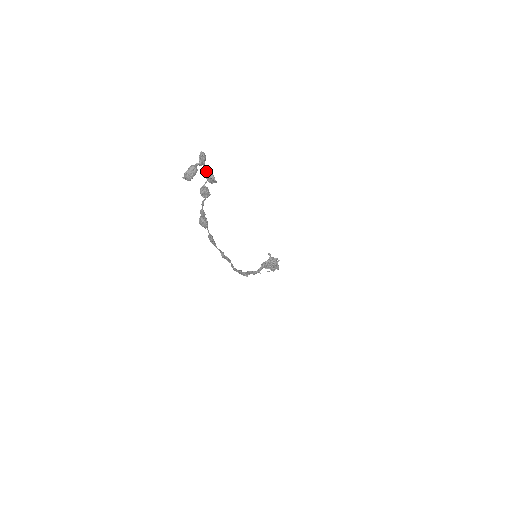
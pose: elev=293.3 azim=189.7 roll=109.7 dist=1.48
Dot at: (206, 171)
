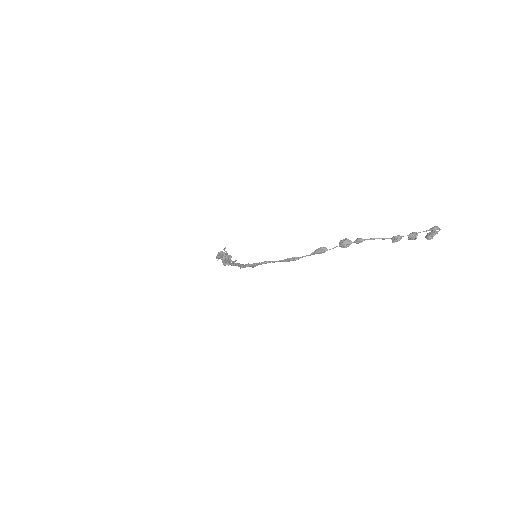
Dot at: occluded
